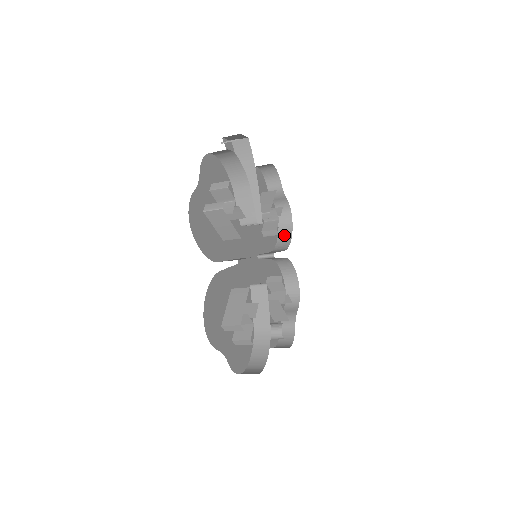
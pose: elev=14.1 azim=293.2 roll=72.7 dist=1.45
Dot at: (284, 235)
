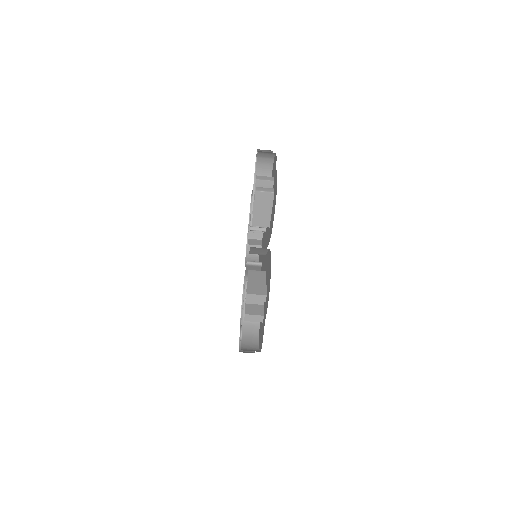
Dot at: (251, 260)
